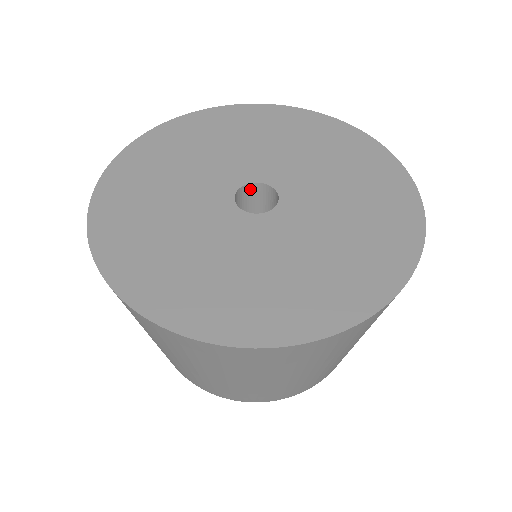
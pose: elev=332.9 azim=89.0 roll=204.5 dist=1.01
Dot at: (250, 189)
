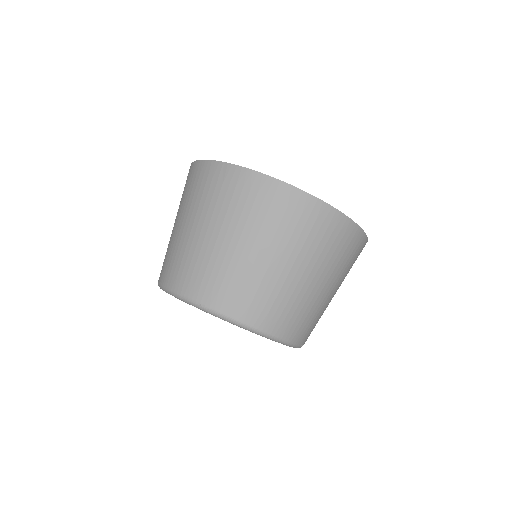
Dot at: occluded
